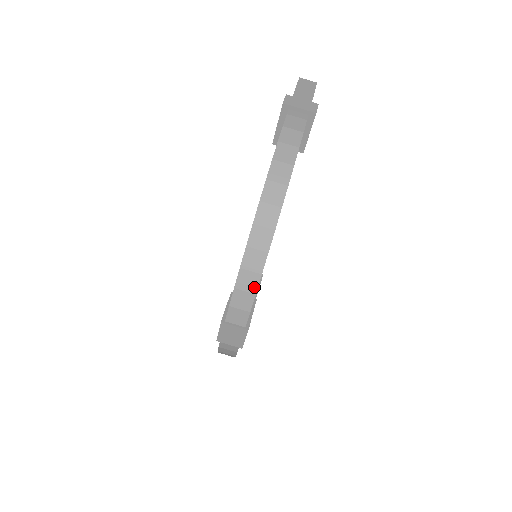
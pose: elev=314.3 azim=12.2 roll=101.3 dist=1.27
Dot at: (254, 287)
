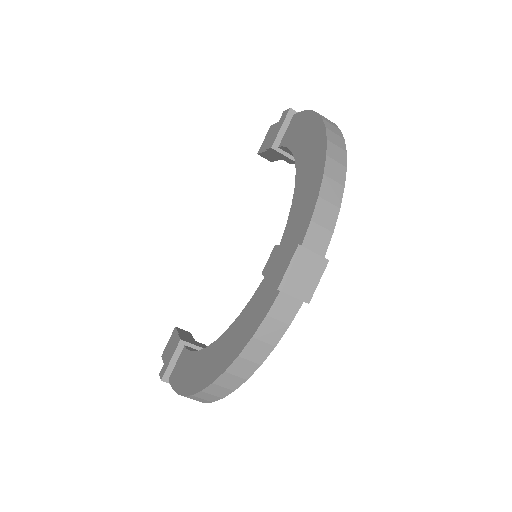
Dot at: (338, 199)
